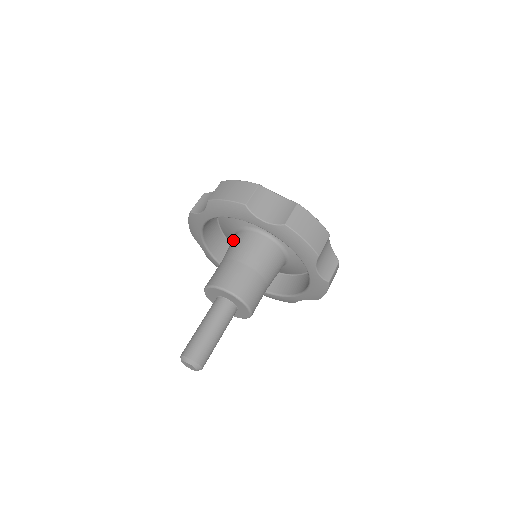
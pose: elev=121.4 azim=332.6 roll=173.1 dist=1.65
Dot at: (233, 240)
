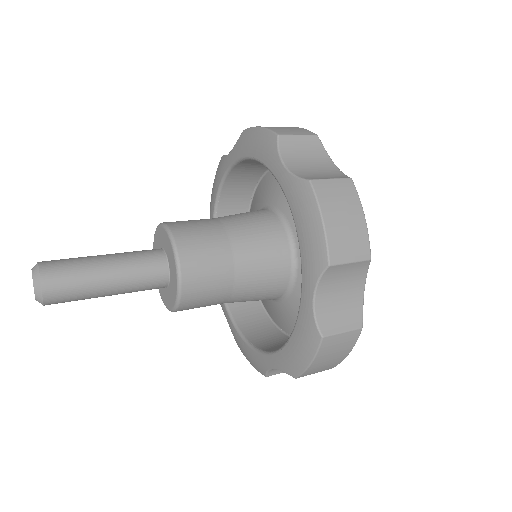
Dot at: occluded
